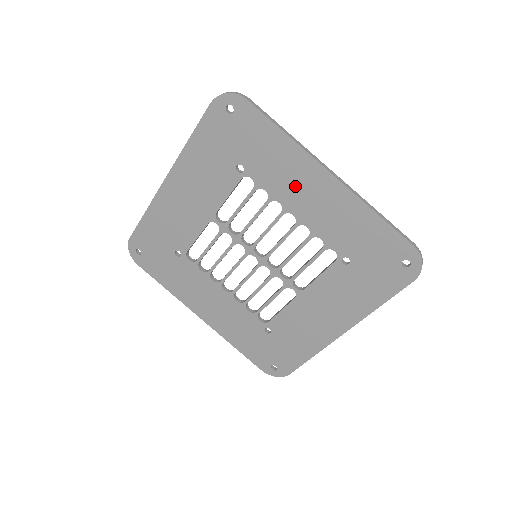
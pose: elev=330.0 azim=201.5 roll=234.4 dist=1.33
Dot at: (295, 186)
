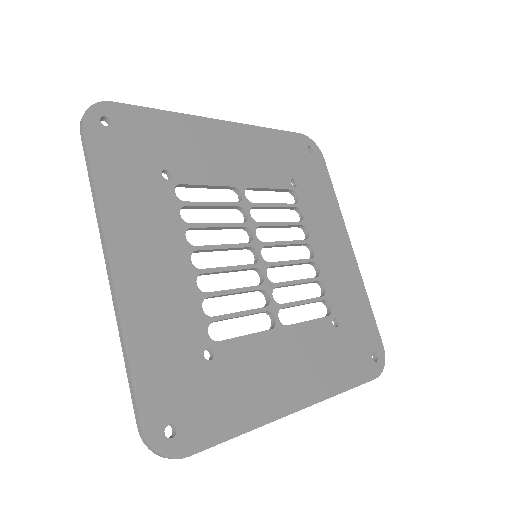
Dot at: (326, 232)
